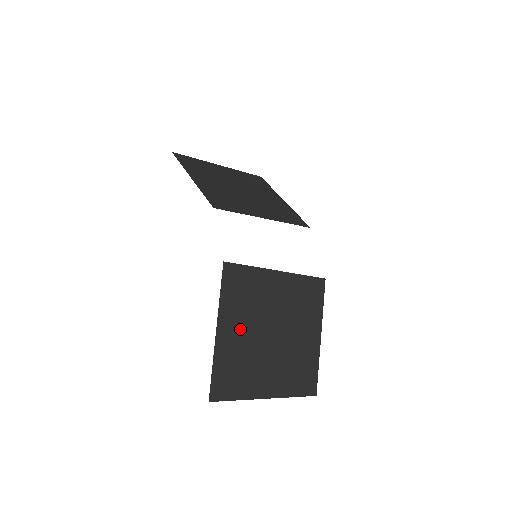
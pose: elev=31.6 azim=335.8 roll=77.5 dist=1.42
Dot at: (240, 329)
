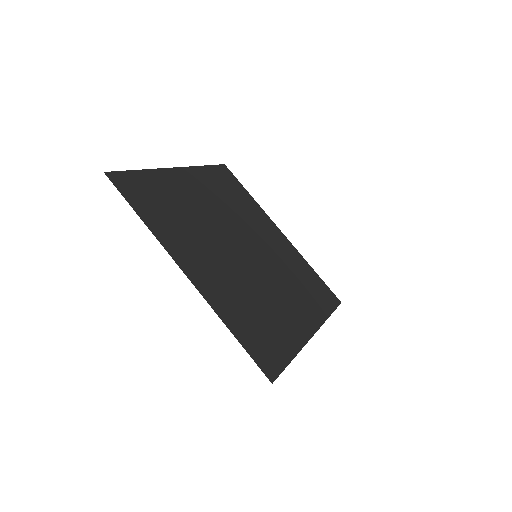
Dot at: (204, 198)
